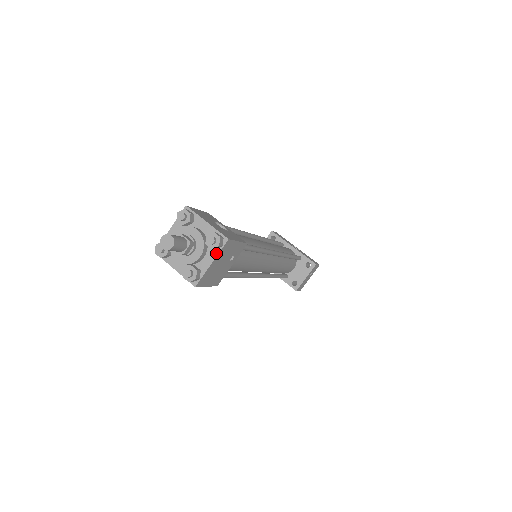
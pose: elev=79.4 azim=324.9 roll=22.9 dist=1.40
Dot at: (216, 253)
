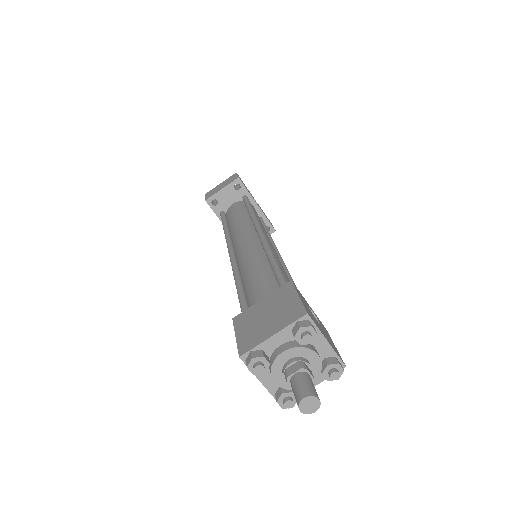
Dot at: (324, 378)
